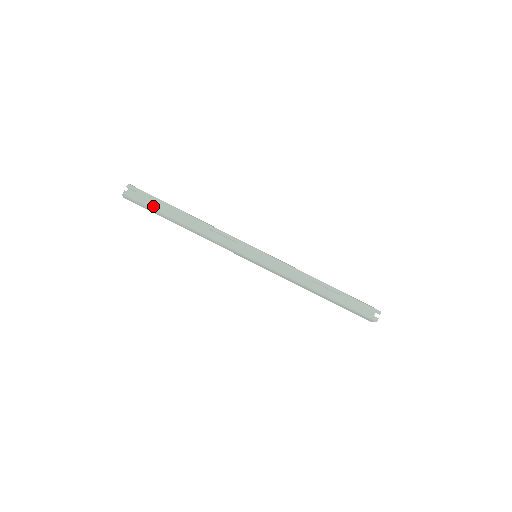
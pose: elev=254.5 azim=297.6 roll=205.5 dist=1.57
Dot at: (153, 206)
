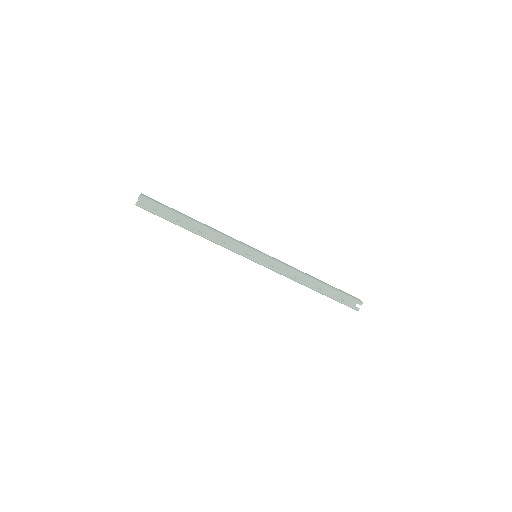
Dot at: (163, 216)
